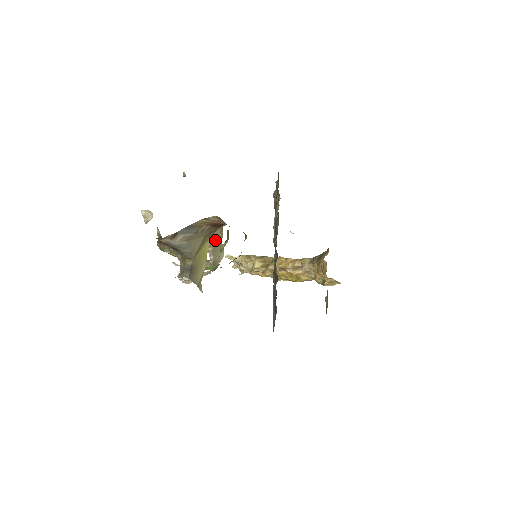
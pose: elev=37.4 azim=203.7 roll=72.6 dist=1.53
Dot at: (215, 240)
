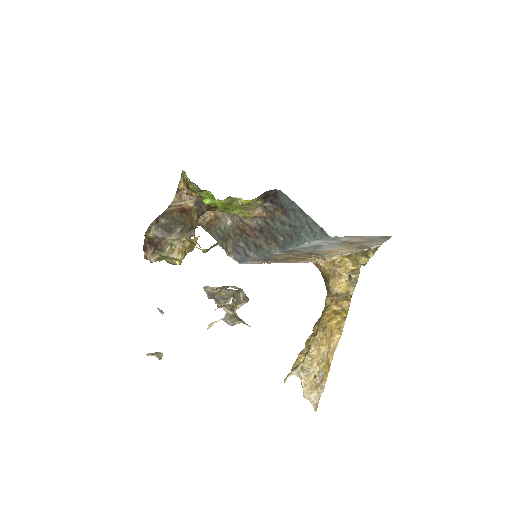
Dot at: occluded
